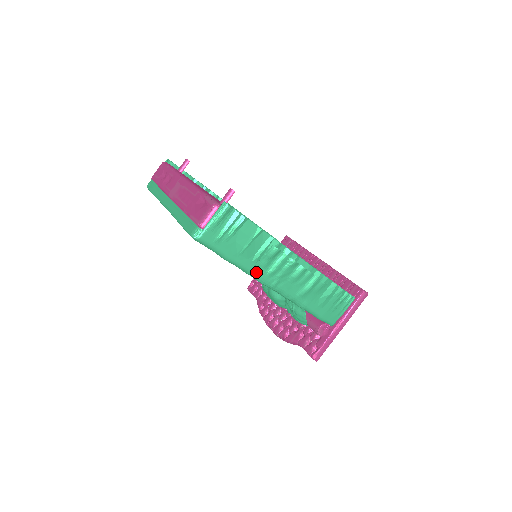
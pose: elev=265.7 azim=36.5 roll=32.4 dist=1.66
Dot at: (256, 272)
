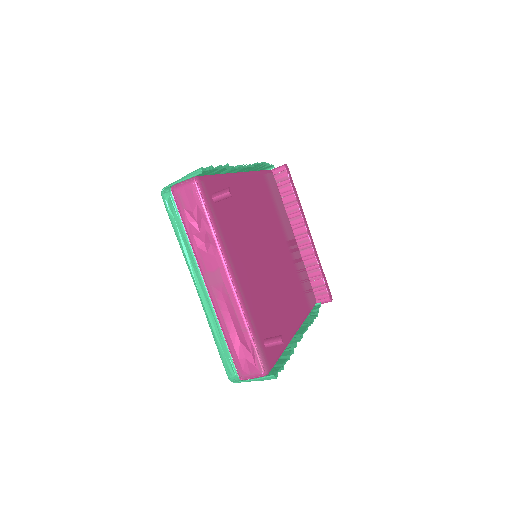
Dot at: occluded
